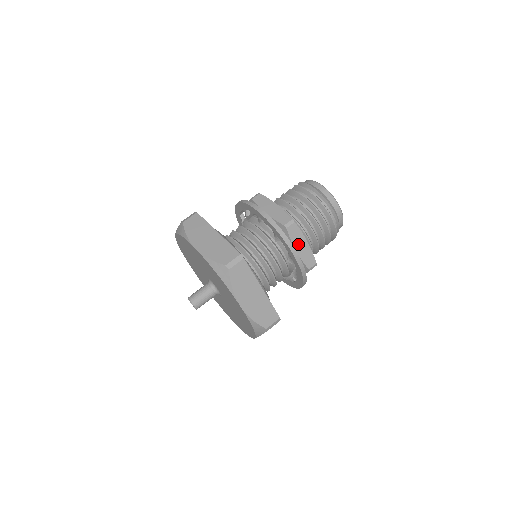
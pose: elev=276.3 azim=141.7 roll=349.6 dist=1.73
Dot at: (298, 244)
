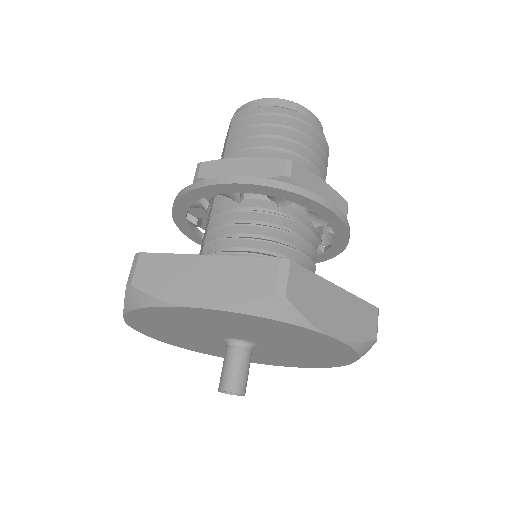
Dot at: (315, 191)
